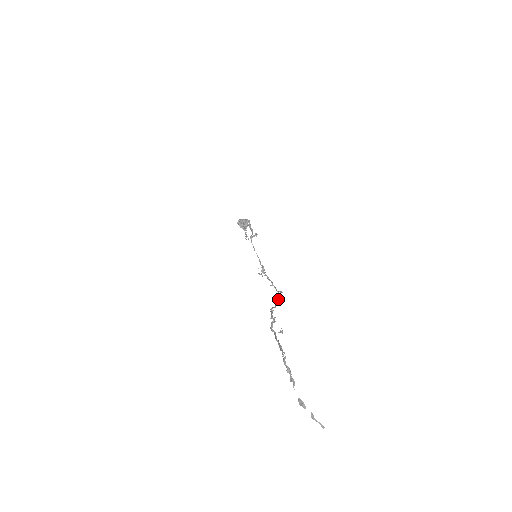
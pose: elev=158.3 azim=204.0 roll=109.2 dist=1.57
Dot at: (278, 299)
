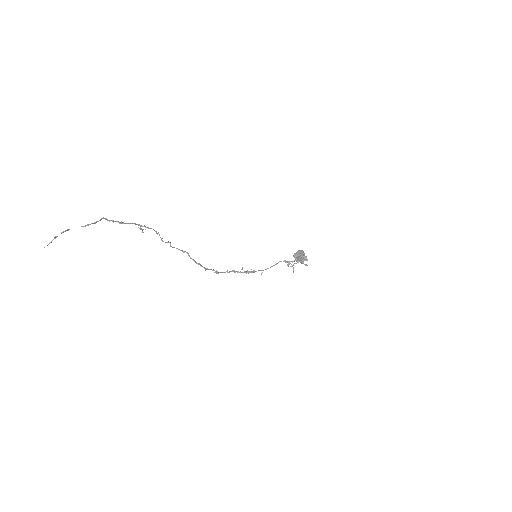
Dot at: (206, 268)
